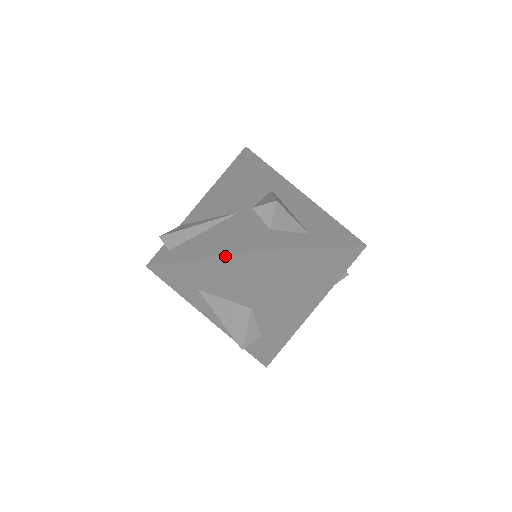
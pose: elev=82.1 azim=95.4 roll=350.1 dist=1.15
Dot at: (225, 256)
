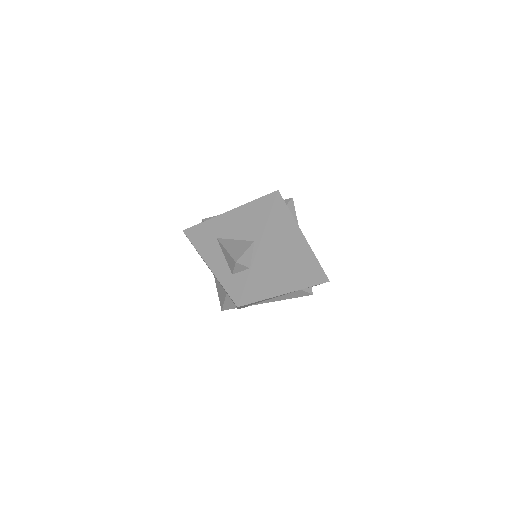
Dot at: (256, 200)
